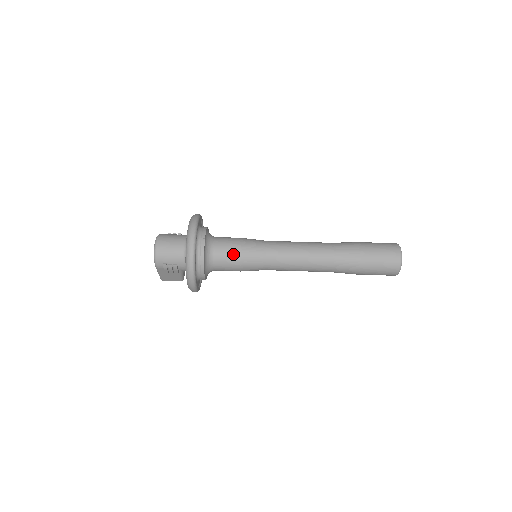
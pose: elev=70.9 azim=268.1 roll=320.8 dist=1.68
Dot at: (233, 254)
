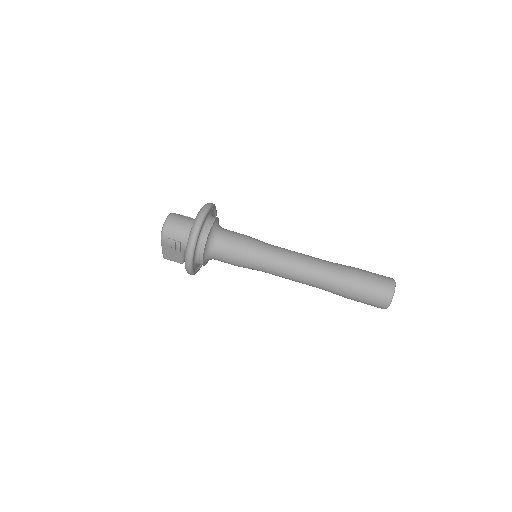
Dot at: (234, 246)
